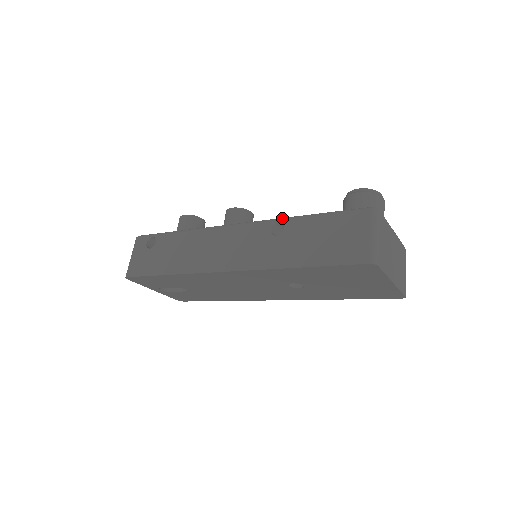
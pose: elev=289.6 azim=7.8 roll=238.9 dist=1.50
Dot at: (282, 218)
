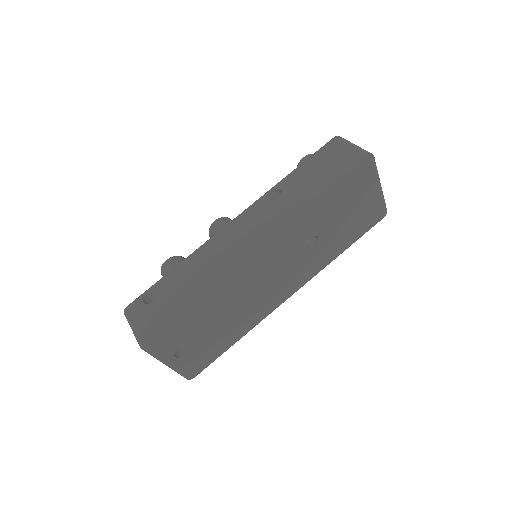
Dot at: (272, 187)
